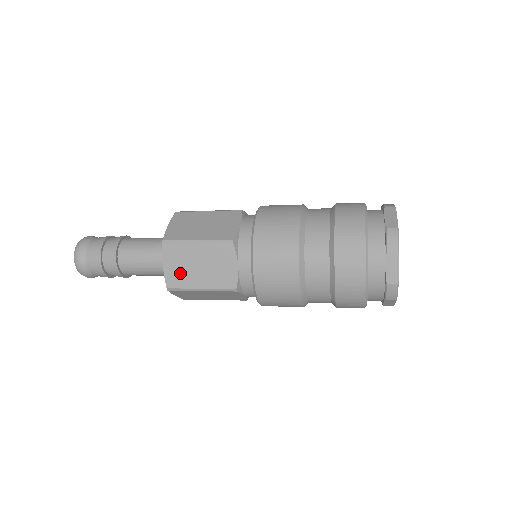
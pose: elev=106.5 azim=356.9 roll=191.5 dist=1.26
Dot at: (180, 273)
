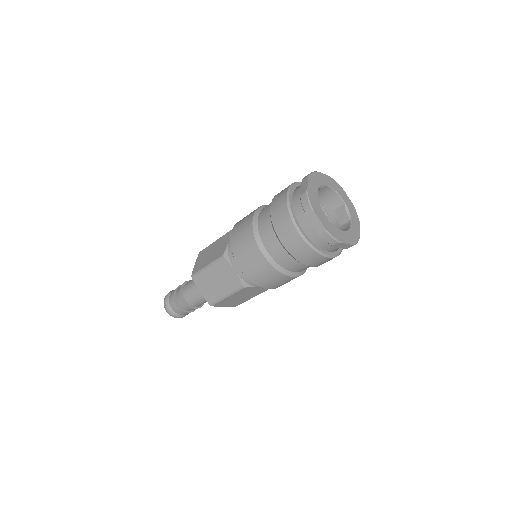
Dot at: (234, 303)
